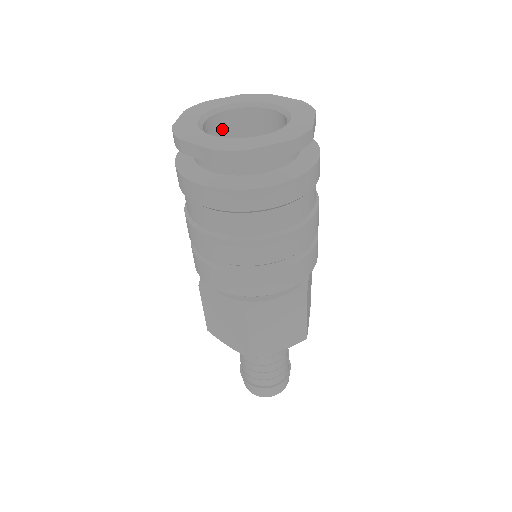
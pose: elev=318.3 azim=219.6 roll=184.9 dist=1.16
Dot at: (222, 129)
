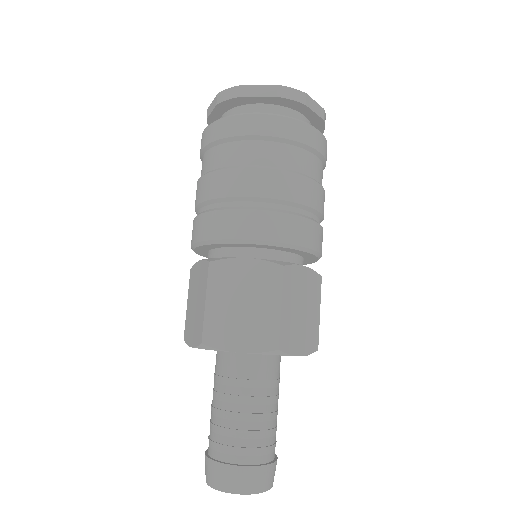
Dot at: occluded
